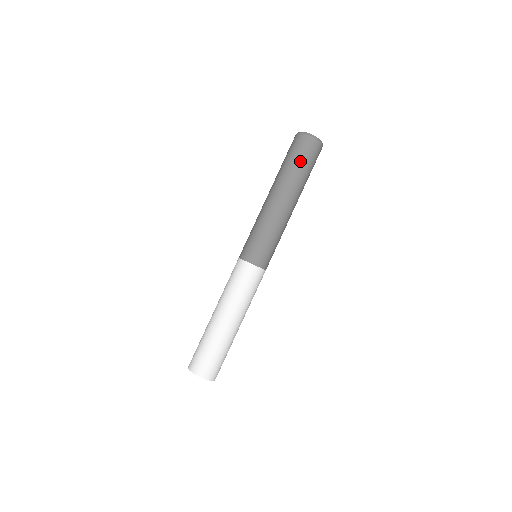
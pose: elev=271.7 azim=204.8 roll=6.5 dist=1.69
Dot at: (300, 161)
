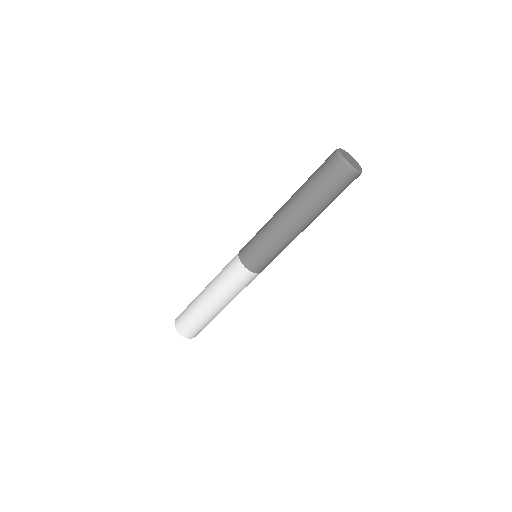
Dot at: (318, 181)
